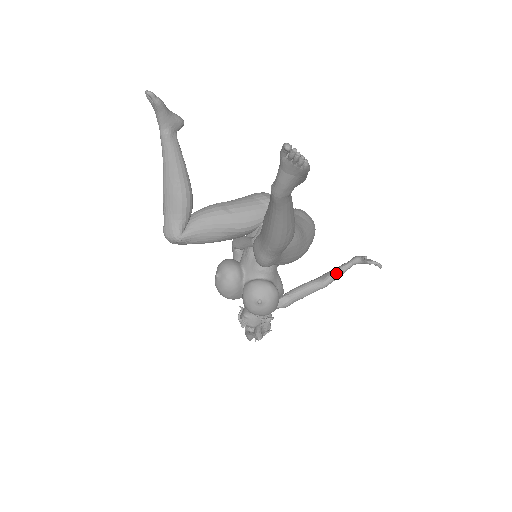
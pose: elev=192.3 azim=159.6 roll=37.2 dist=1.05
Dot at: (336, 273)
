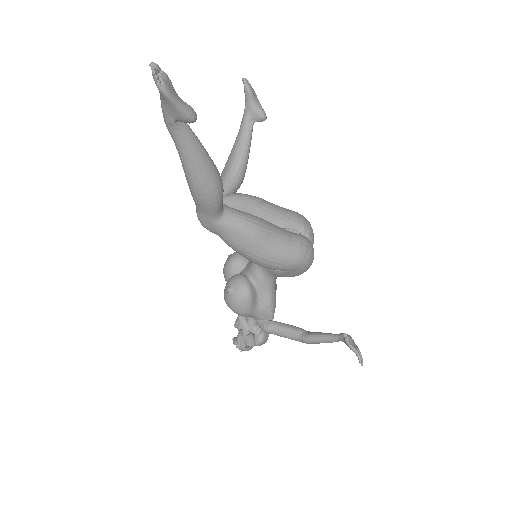
Dot at: (320, 335)
